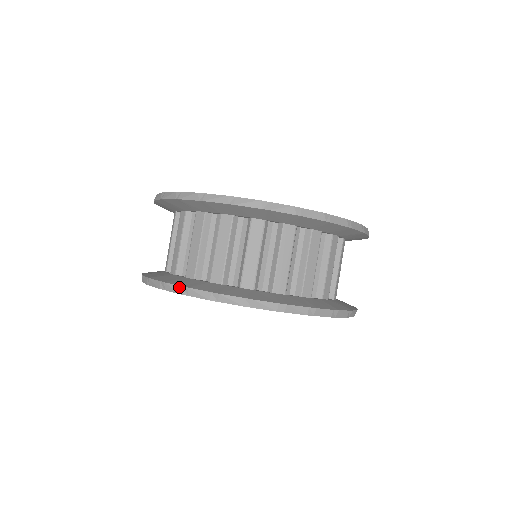
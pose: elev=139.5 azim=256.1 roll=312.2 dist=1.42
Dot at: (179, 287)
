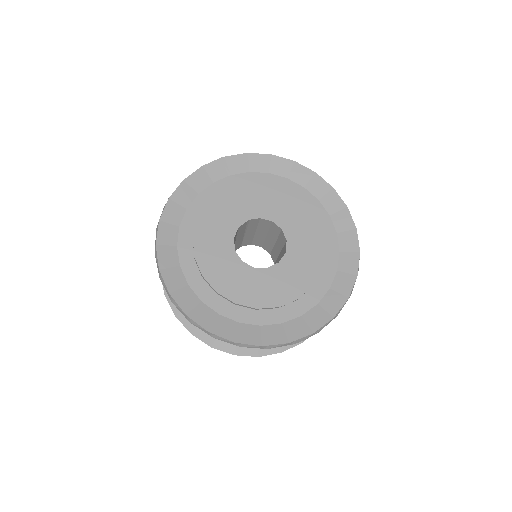
Dot at: occluded
